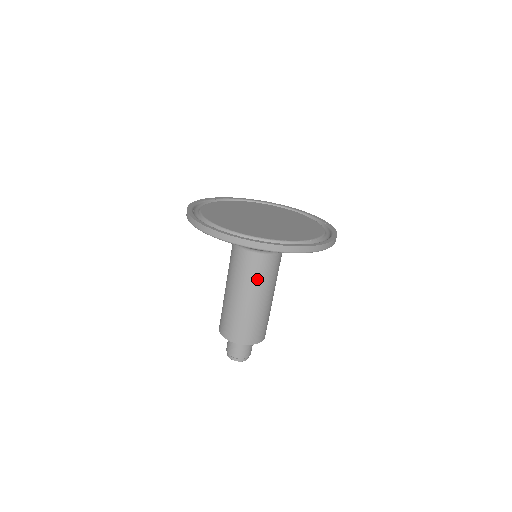
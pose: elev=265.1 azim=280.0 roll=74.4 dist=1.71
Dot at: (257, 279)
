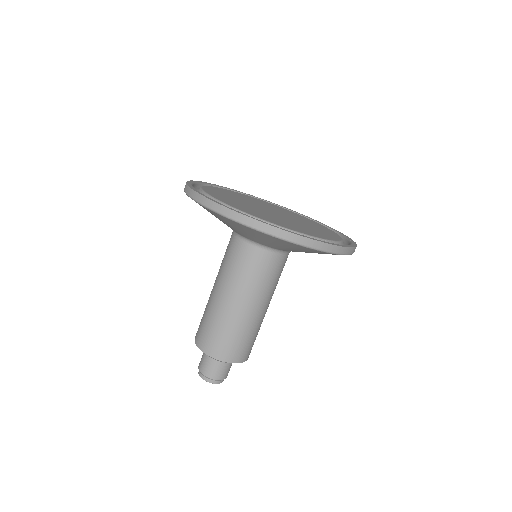
Dot at: (251, 280)
